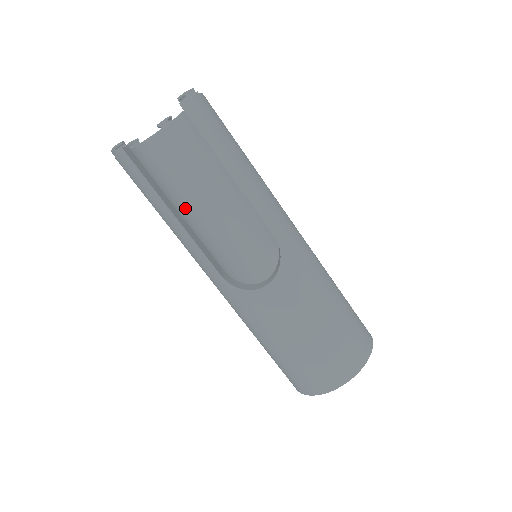
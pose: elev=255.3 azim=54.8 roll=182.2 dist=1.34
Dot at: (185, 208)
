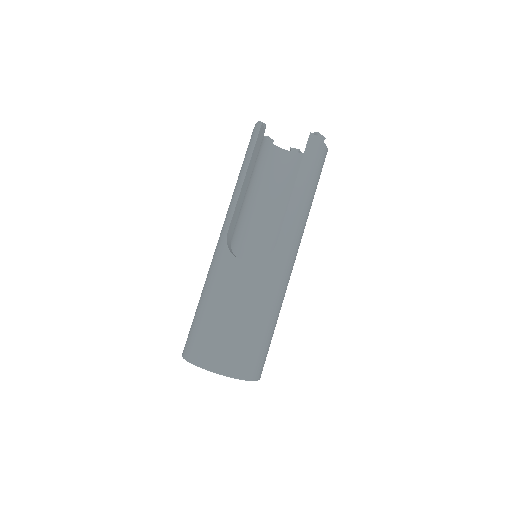
Dot at: (254, 195)
